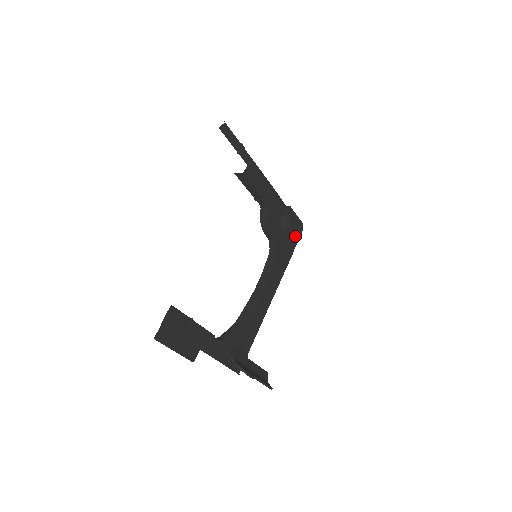
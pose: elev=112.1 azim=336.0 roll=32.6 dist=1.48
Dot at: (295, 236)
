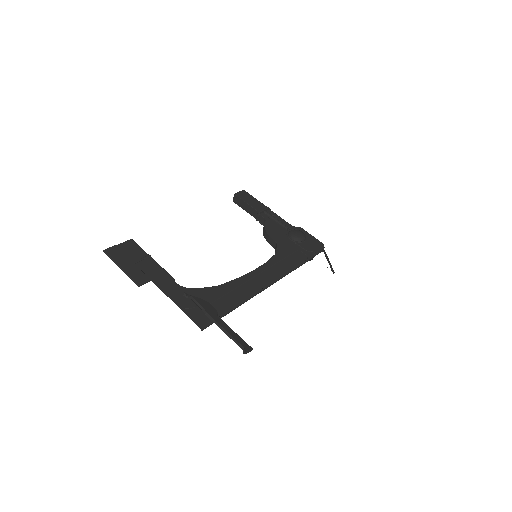
Dot at: (310, 249)
